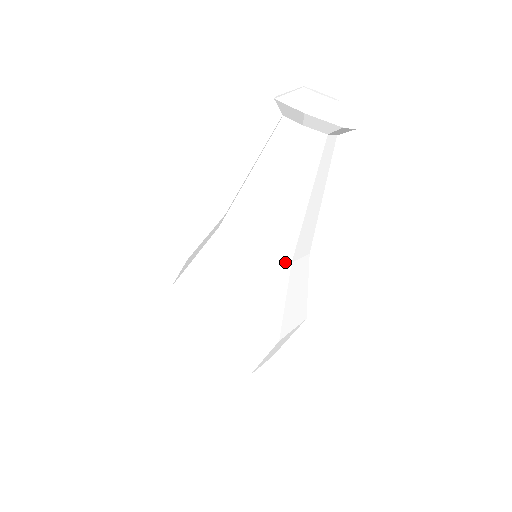
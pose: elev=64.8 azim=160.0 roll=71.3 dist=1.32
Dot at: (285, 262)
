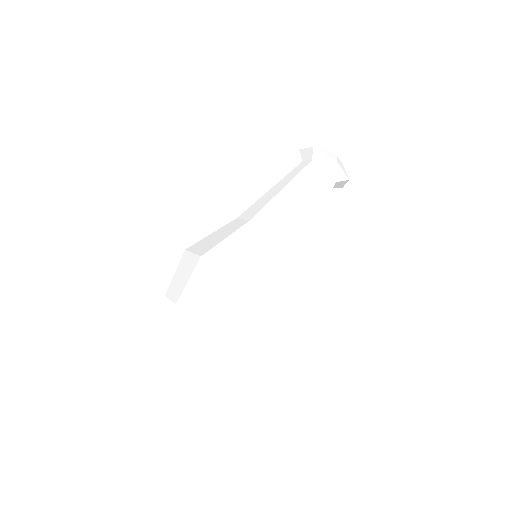
Dot at: (274, 238)
